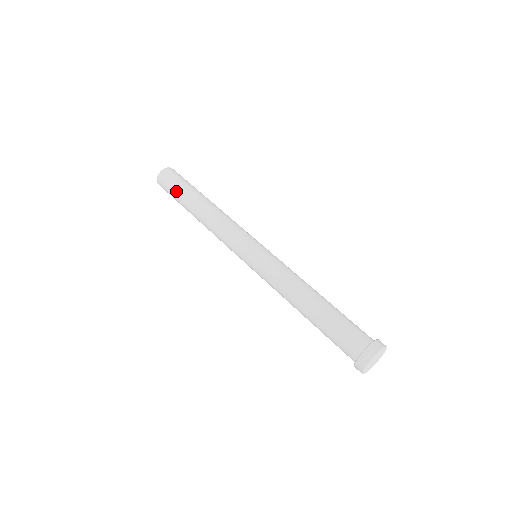
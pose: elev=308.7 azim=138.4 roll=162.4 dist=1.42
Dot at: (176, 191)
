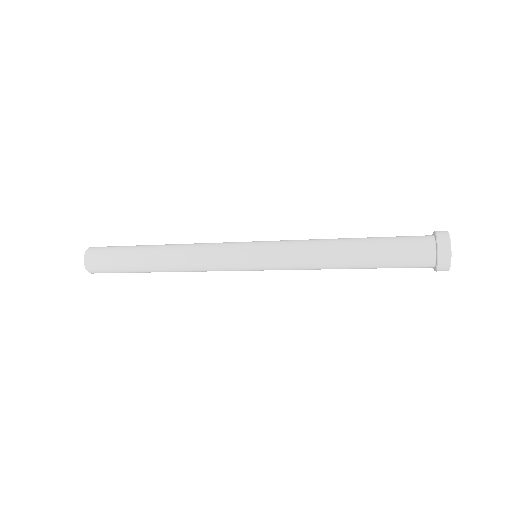
Dot at: (120, 250)
